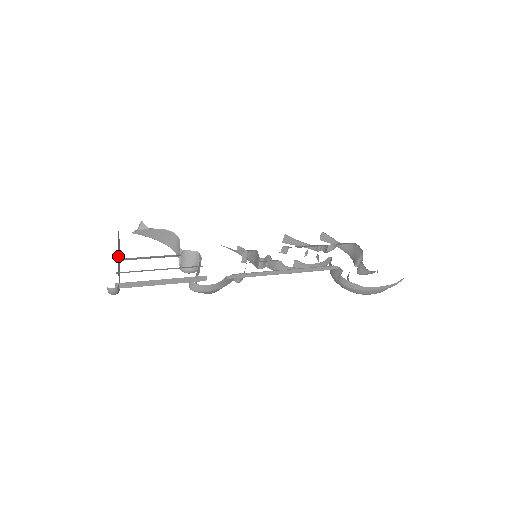
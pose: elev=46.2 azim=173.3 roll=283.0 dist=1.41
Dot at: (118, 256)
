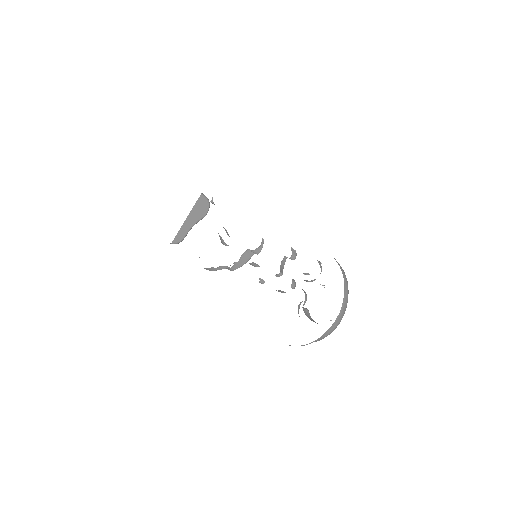
Dot at: (187, 220)
